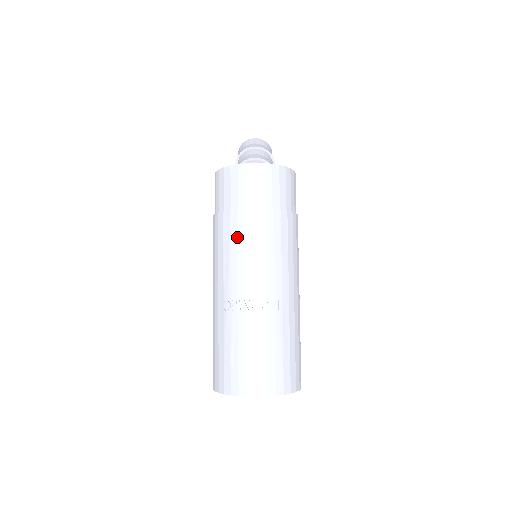
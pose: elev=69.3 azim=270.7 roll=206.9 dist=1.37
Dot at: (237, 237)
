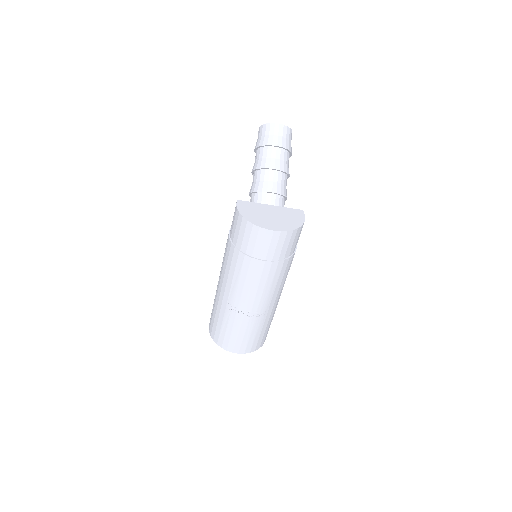
Dot at: (246, 274)
